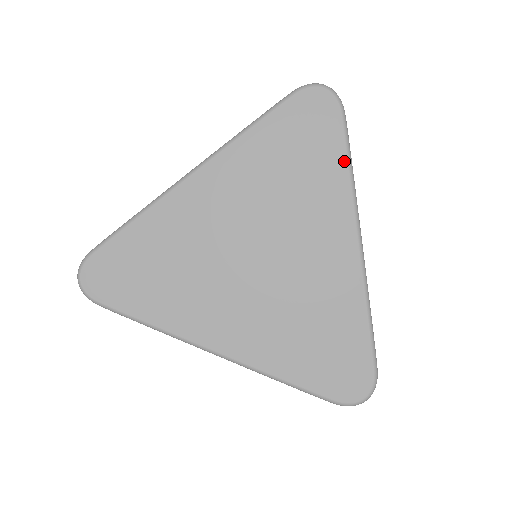
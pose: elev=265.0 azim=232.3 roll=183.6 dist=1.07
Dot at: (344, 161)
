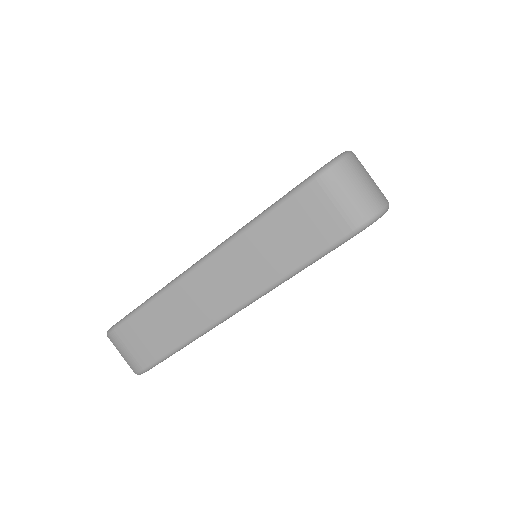
Dot at: occluded
